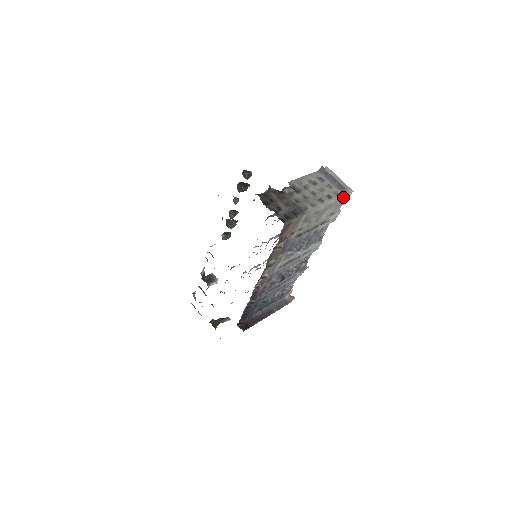
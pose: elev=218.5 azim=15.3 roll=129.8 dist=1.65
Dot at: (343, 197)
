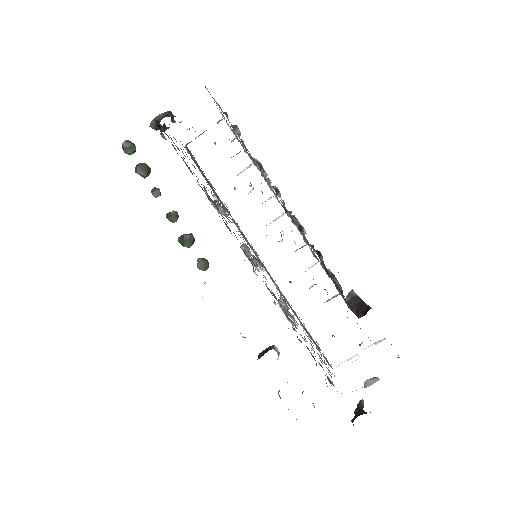
Dot at: occluded
